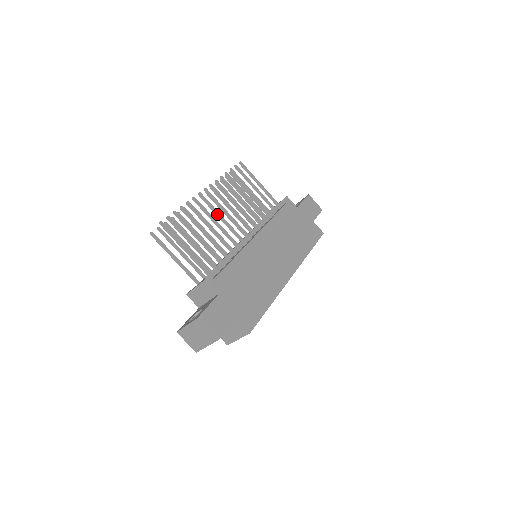
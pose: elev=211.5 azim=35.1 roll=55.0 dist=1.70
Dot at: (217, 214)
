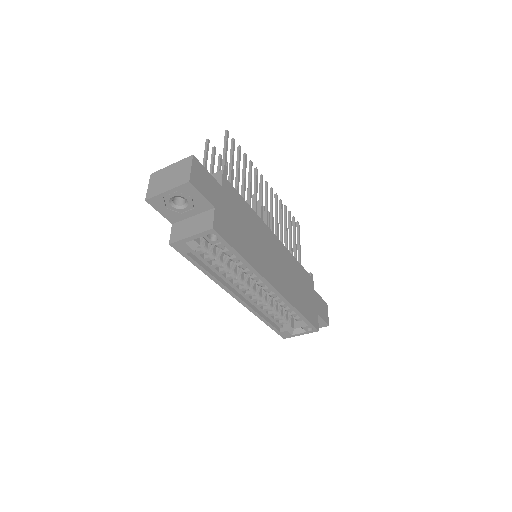
Dot at: (261, 195)
